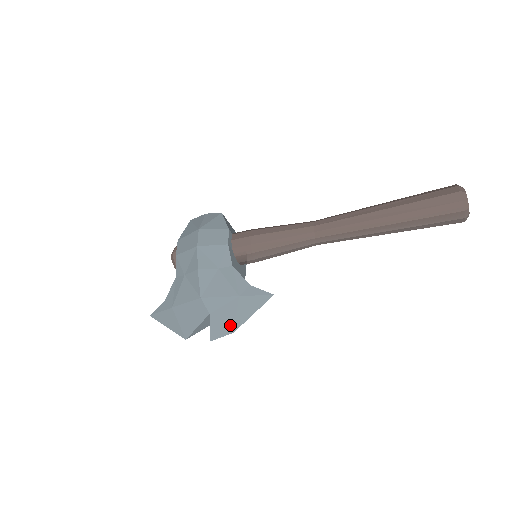
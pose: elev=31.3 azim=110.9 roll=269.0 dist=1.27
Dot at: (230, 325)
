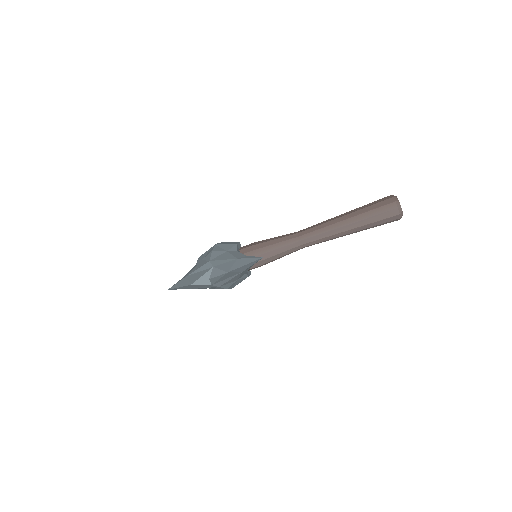
Dot at: (227, 270)
